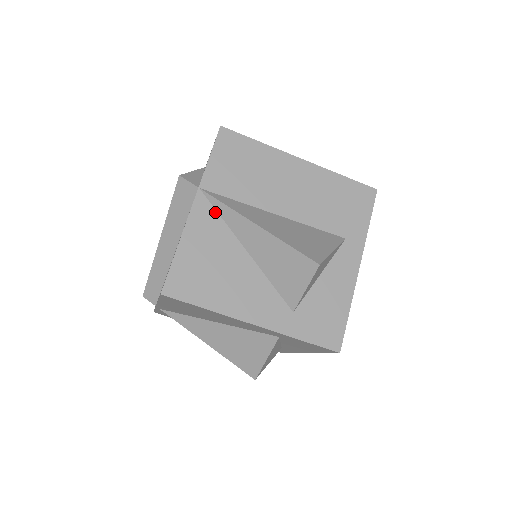
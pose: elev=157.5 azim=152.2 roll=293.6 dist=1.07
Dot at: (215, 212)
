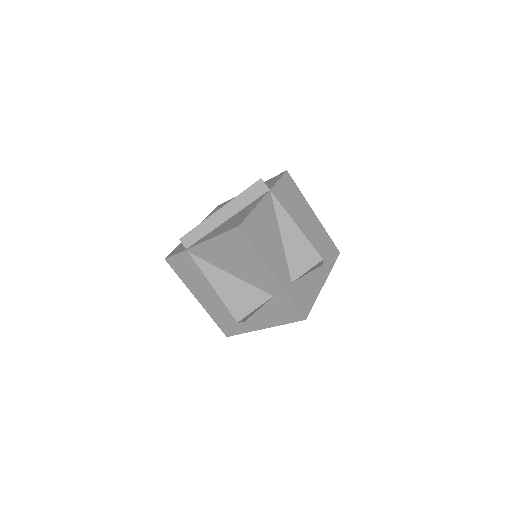
Dot at: (273, 207)
